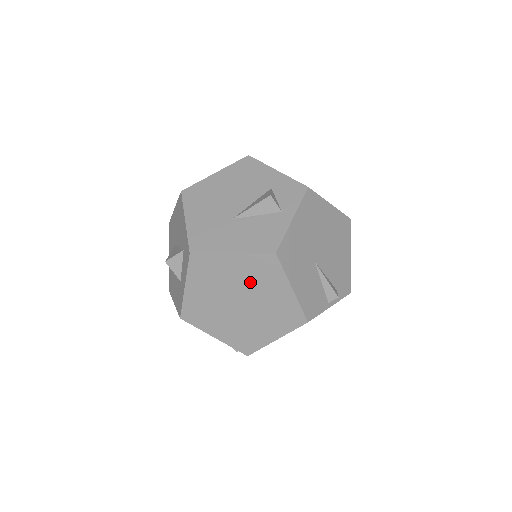
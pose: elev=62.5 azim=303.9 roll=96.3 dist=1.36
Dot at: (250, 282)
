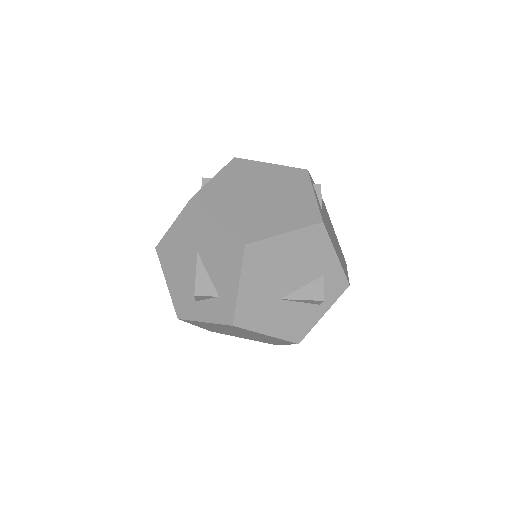
Dot at: (261, 337)
